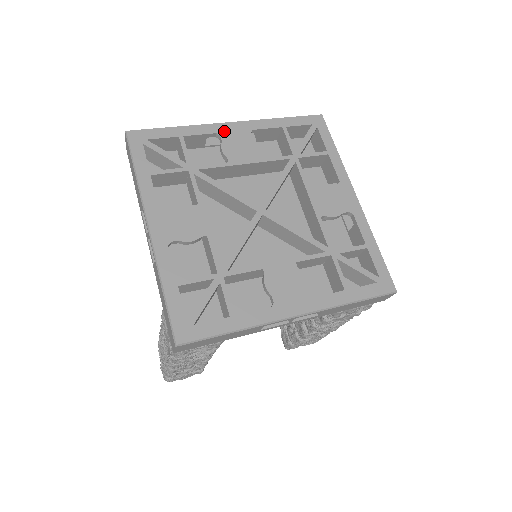
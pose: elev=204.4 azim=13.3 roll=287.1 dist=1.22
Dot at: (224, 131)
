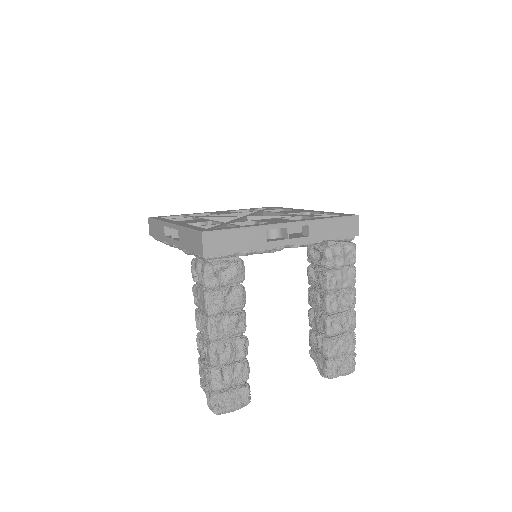
Dot at: (211, 212)
